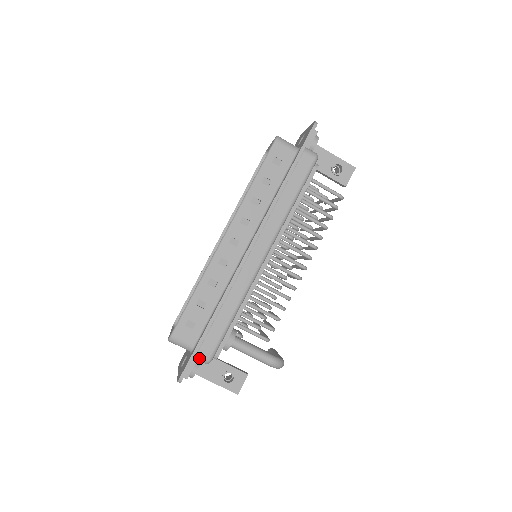
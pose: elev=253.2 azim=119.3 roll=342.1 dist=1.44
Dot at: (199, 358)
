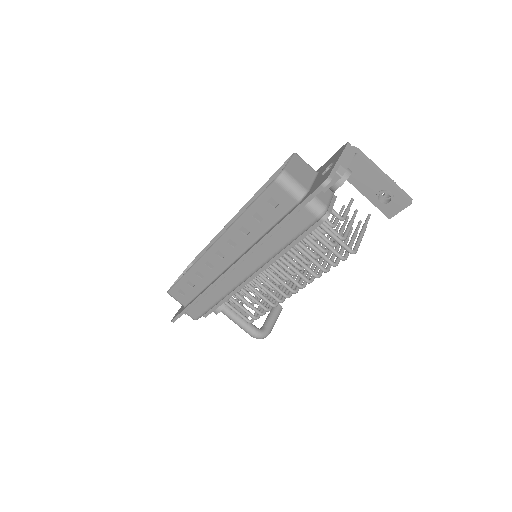
Dot at: (188, 315)
